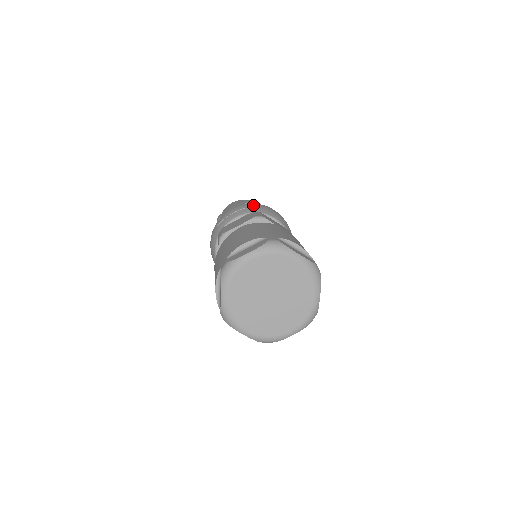
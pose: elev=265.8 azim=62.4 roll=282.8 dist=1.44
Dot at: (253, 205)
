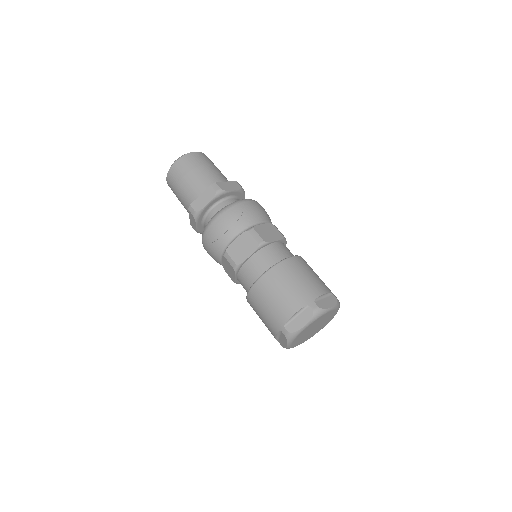
Dot at: (239, 215)
